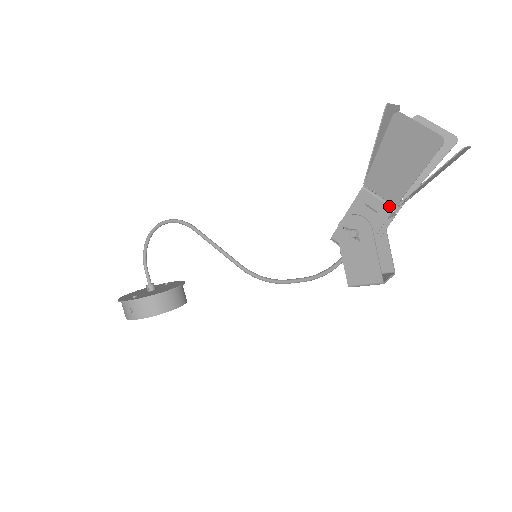
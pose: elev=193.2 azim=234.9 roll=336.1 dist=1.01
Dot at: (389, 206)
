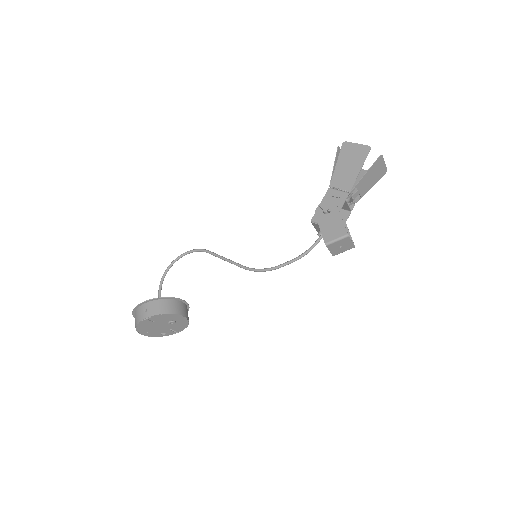
Dot at: (346, 193)
